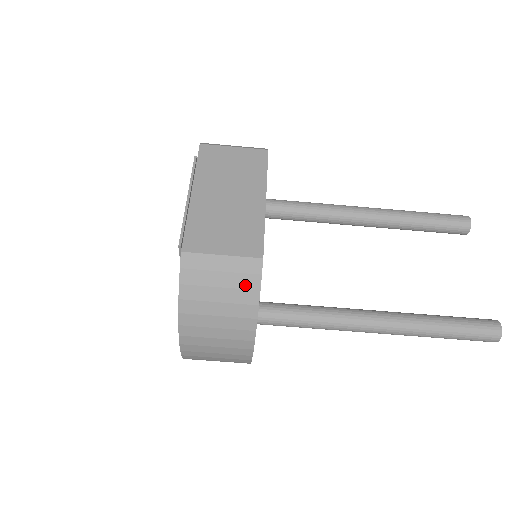
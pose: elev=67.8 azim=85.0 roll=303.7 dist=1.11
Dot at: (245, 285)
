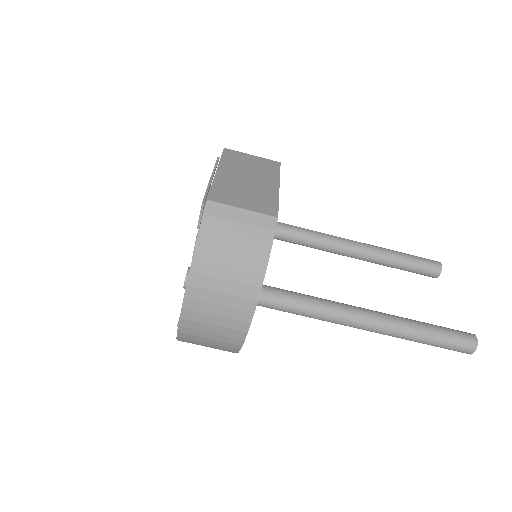
Dot at: (259, 238)
